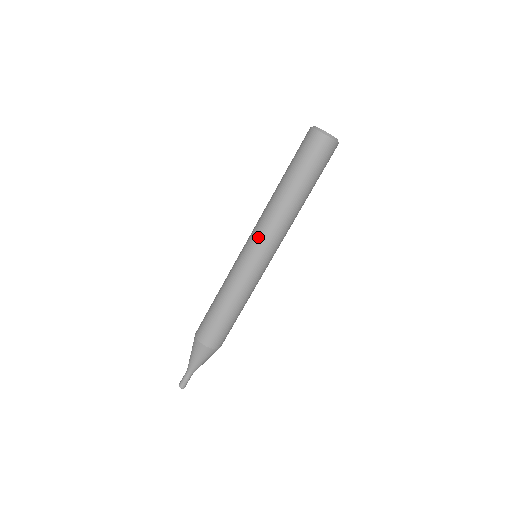
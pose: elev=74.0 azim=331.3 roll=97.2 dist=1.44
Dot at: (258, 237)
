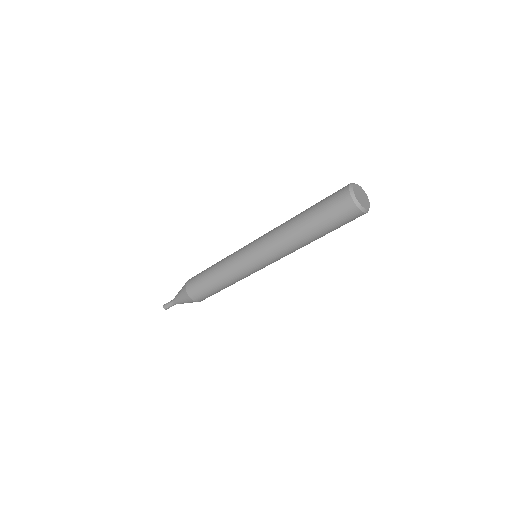
Dot at: (259, 242)
